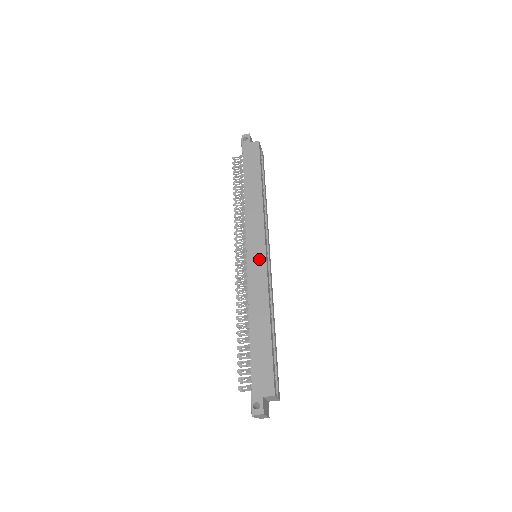
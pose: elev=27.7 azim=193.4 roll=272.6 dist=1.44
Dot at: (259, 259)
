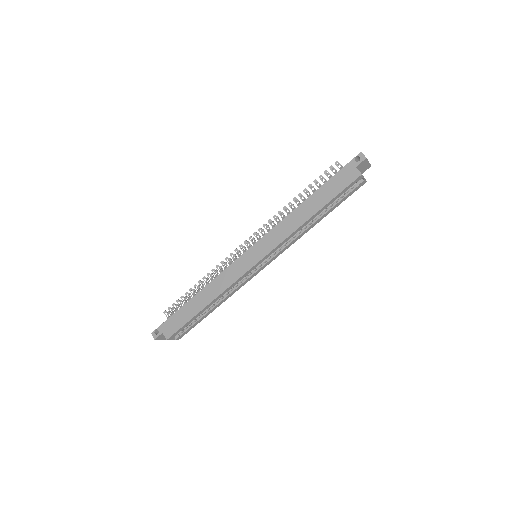
Dot at: (247, 264)
